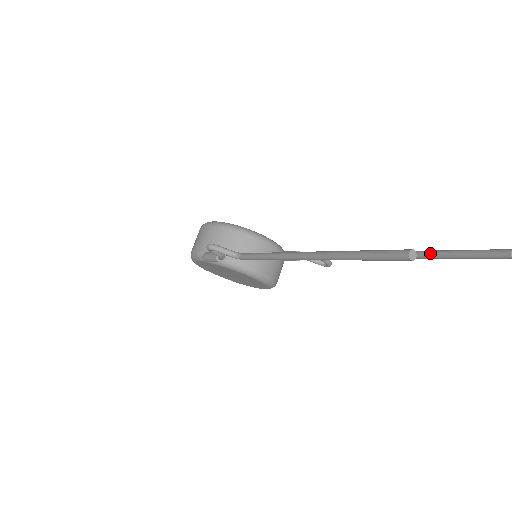
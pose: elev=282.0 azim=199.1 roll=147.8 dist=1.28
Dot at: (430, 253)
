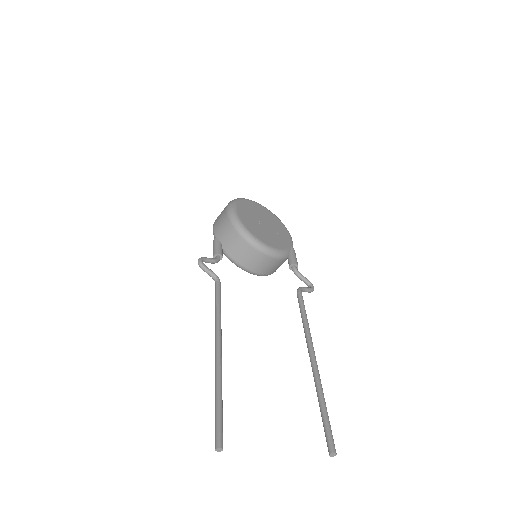
Dot at: (317, 389)
